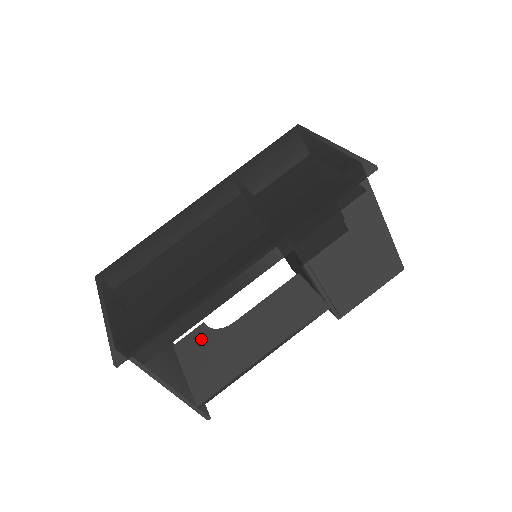
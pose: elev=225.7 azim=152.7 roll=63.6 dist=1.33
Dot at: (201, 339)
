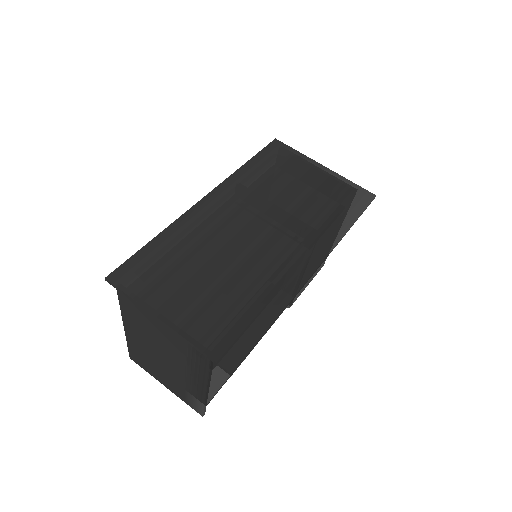
Dot at: occluded
